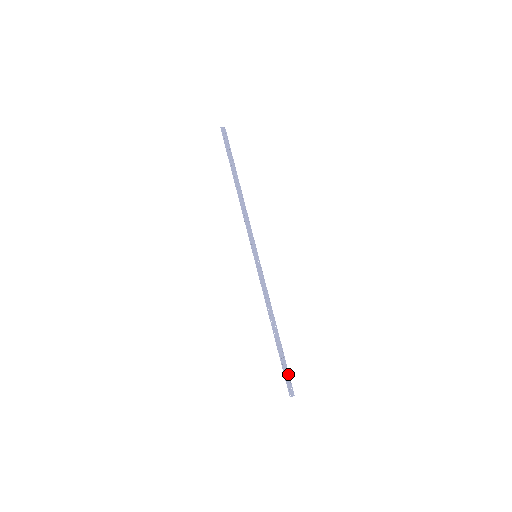
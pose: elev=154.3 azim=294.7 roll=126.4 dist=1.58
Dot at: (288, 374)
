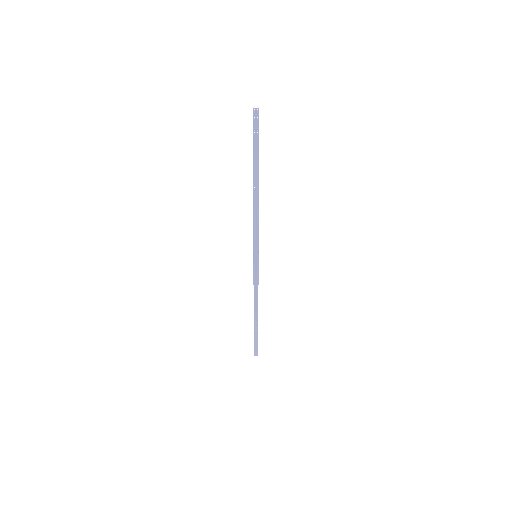
Dot at: (257, 343)
